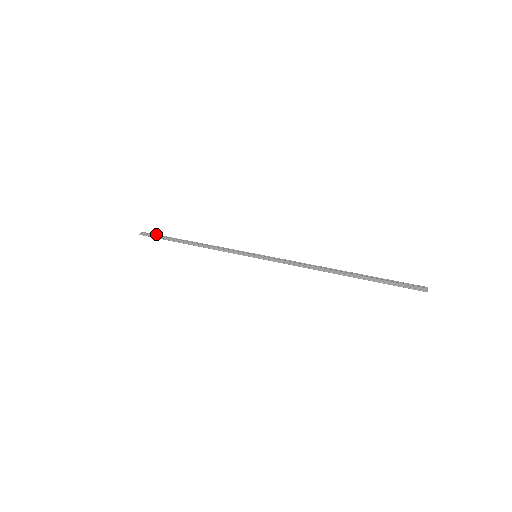
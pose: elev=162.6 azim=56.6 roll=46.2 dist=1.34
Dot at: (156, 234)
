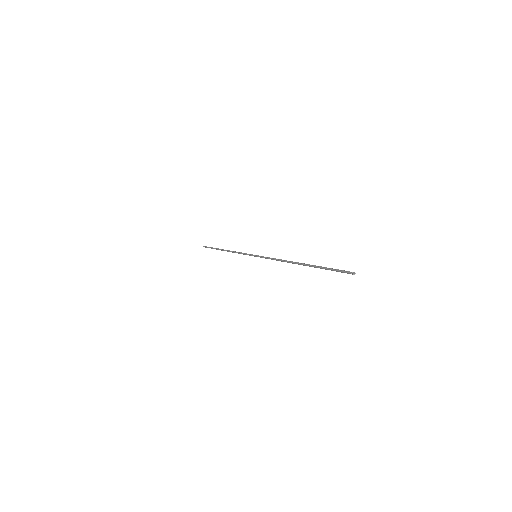
Dot at: occluded
